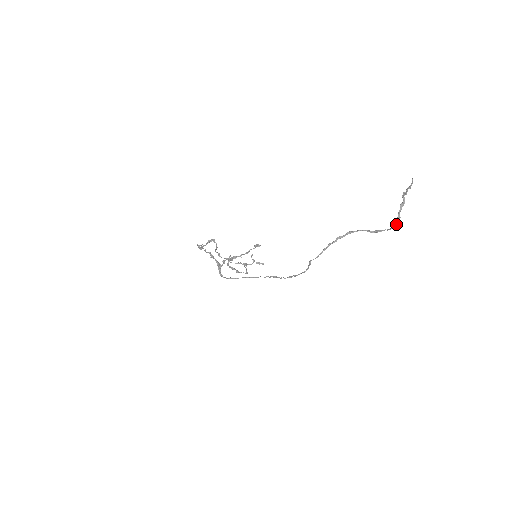
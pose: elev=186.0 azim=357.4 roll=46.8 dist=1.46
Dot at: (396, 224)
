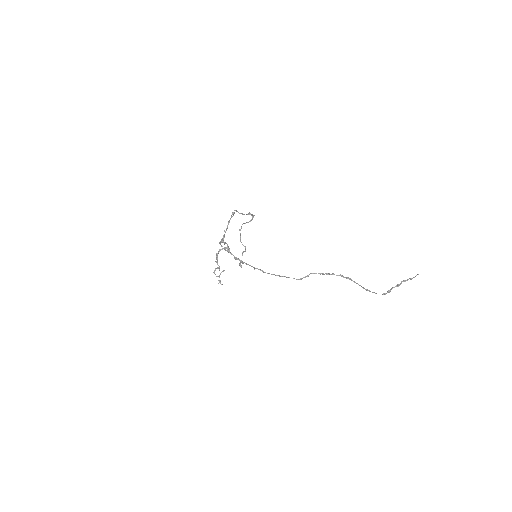
Dot at: (385, 293)
